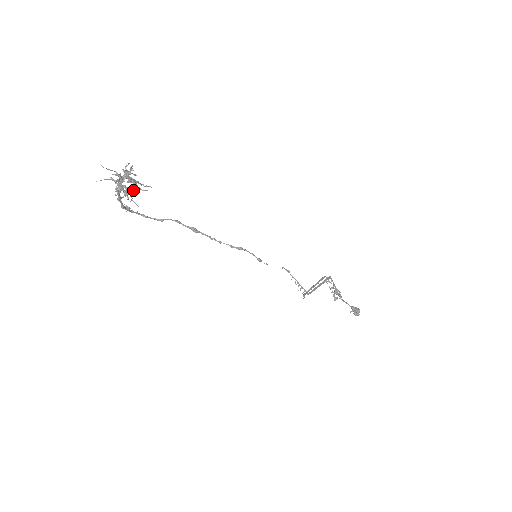
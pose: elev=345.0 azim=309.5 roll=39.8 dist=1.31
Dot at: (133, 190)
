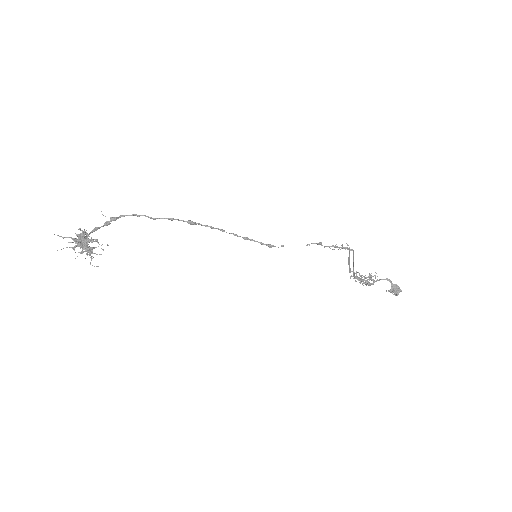
Dot at: occluded
